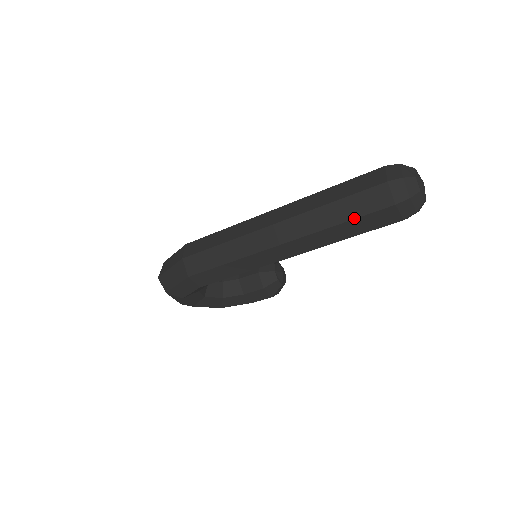
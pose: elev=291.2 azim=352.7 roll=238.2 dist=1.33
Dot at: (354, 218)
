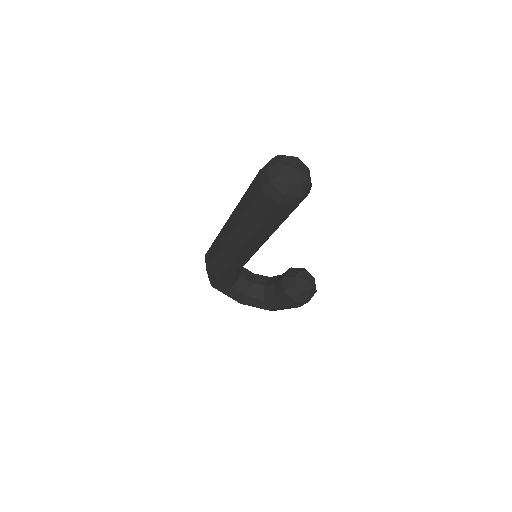
Dot at: (249, 206)
